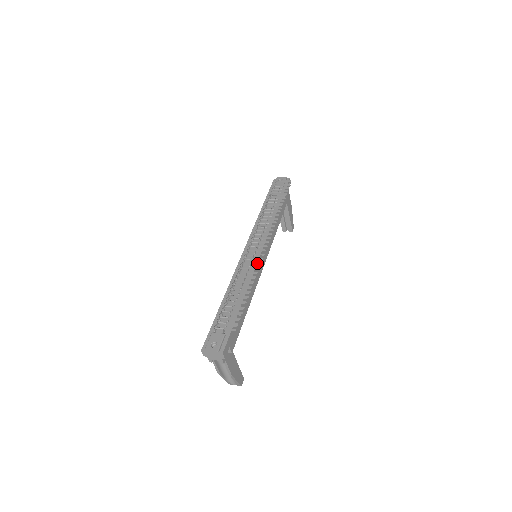
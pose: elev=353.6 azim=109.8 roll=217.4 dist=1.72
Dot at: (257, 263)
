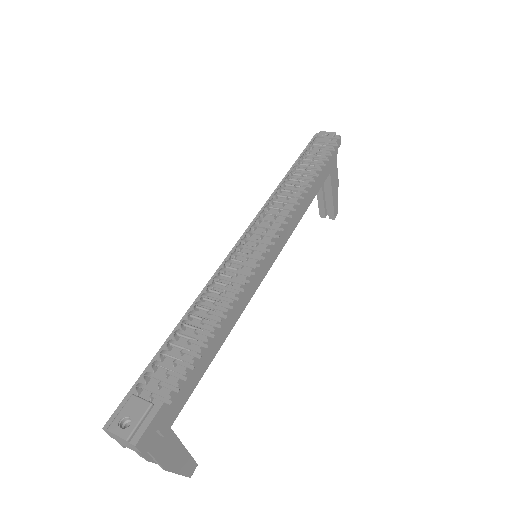
Dot at: (245, 273)
